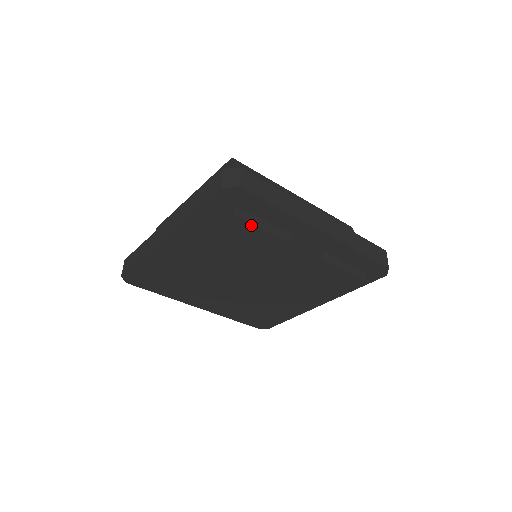
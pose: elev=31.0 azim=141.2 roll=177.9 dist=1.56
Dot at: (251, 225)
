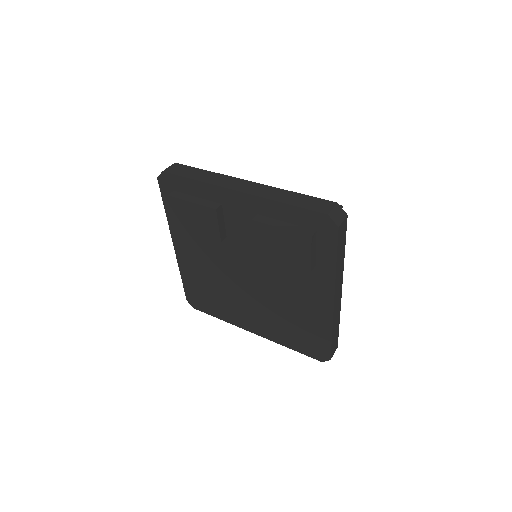
Dot at: (182, 201)
